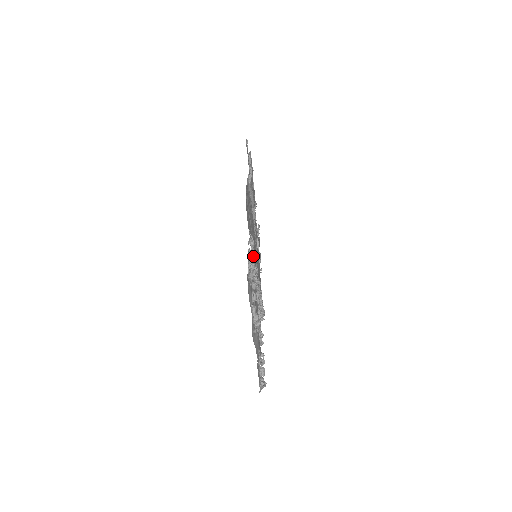
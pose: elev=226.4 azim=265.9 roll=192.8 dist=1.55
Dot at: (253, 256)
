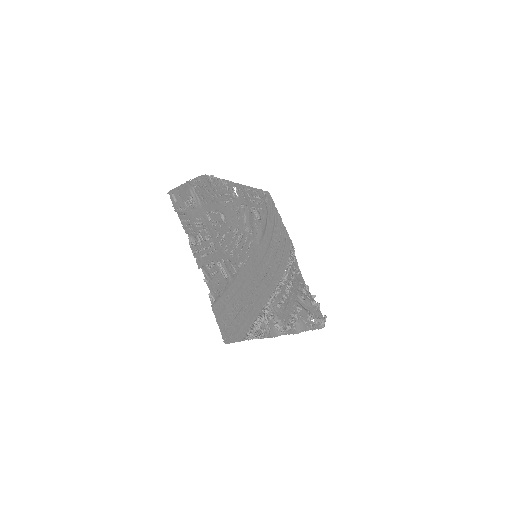
Dot at: occluded
